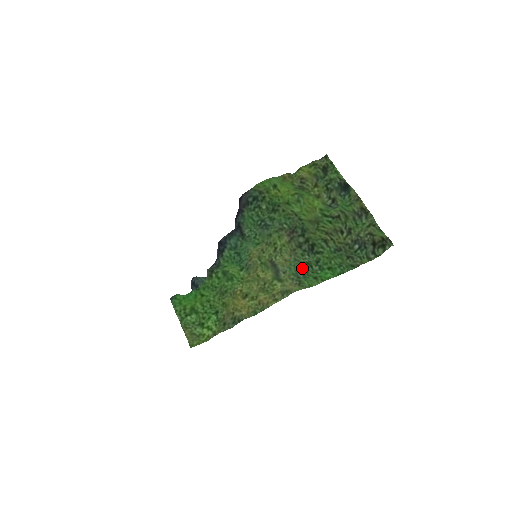
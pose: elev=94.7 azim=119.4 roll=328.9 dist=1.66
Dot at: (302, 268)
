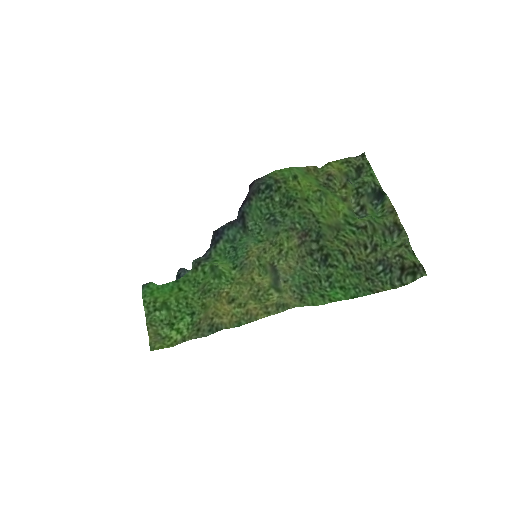
Dot at: (308, 281)
